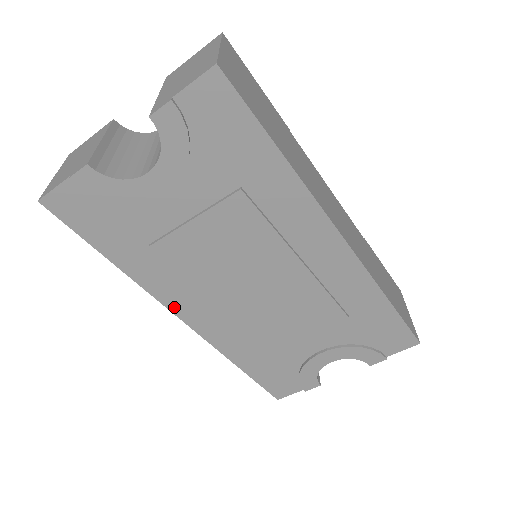
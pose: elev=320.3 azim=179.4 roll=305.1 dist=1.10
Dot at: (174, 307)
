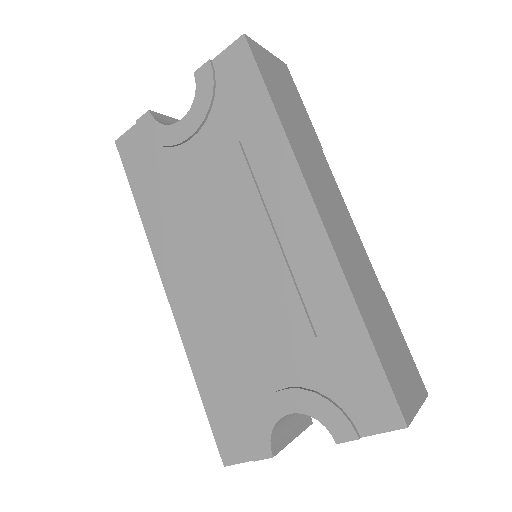
Dot at: (164, 272)
